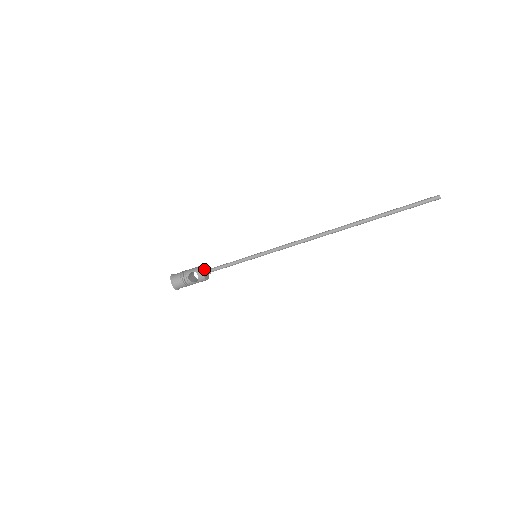
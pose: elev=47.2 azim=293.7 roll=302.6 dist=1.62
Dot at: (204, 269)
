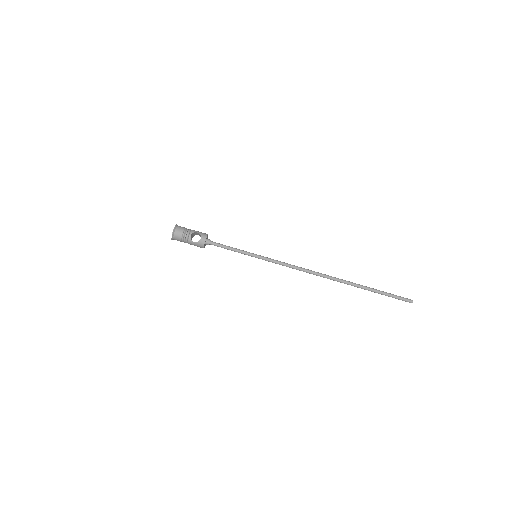
Dot at: (207, 238)
